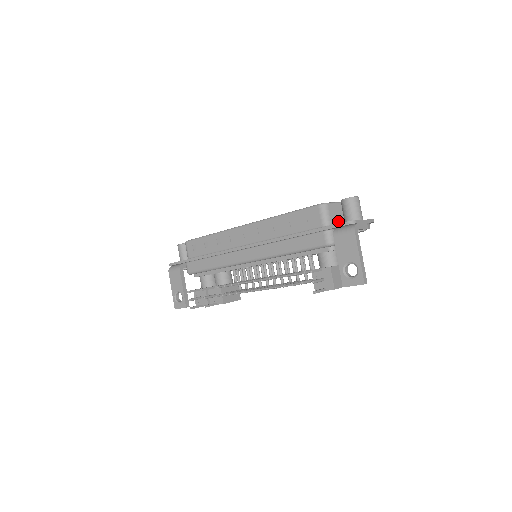
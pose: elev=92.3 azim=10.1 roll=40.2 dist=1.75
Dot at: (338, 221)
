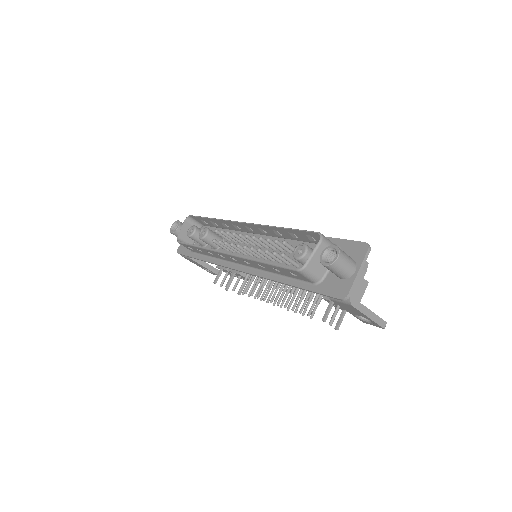
Dot at: occluded
